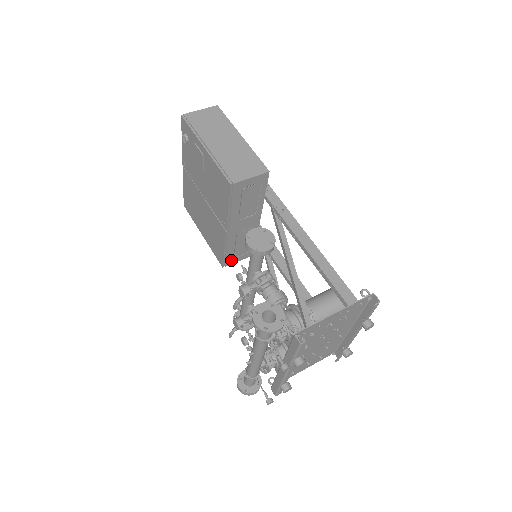
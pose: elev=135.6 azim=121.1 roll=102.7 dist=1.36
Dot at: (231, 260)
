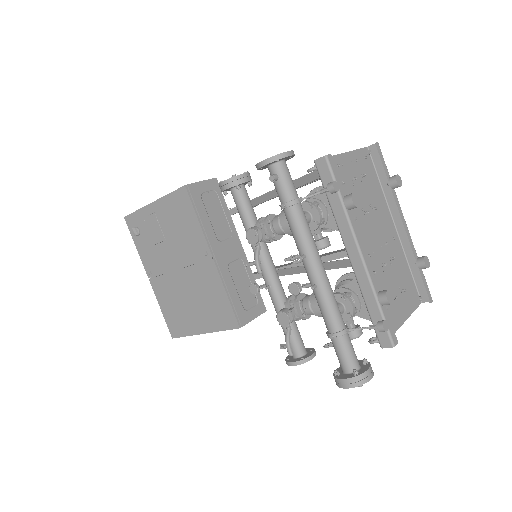
Dot at: (243, 315)
